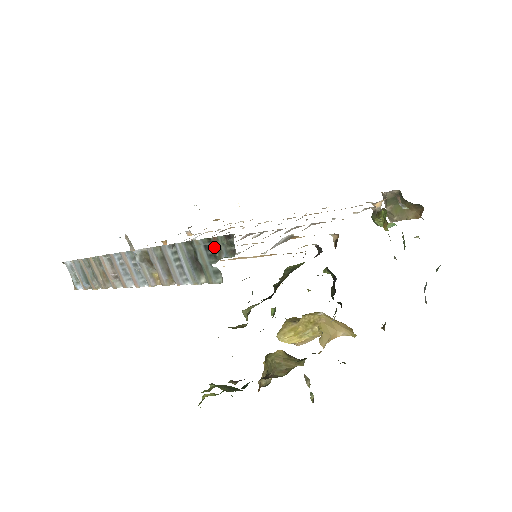
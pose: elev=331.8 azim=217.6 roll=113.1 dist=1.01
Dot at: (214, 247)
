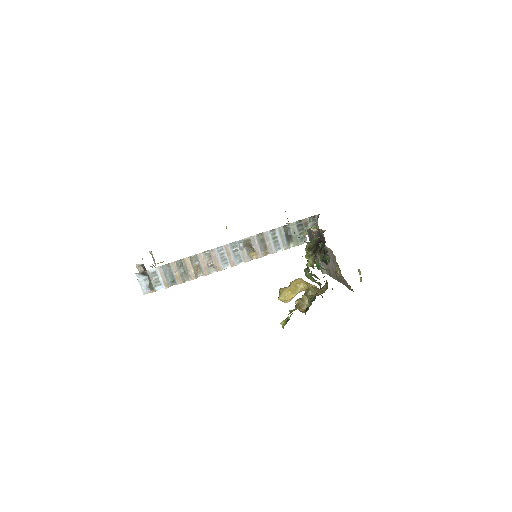
Dot at: (304, 224)
